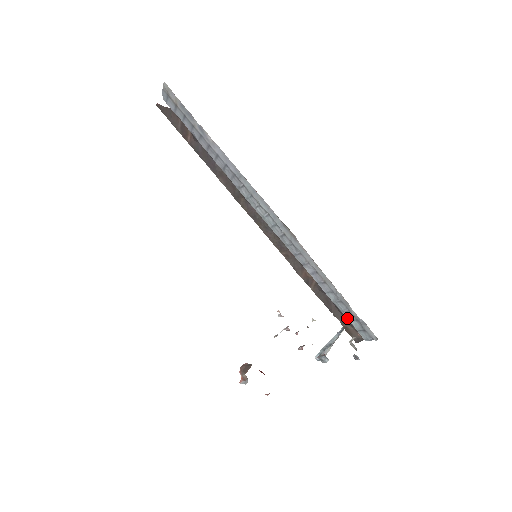
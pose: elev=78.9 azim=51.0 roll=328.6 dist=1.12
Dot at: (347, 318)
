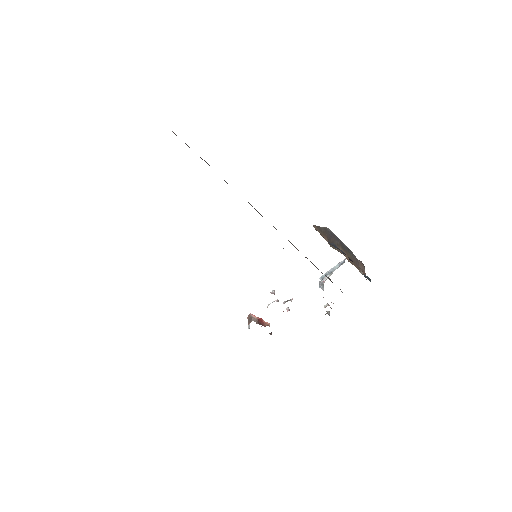
Dot at: occluded
